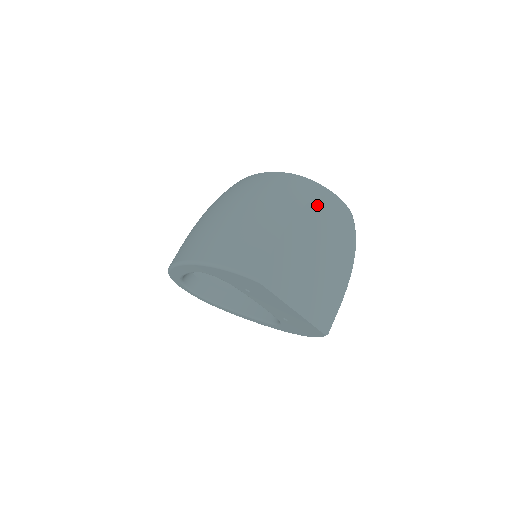
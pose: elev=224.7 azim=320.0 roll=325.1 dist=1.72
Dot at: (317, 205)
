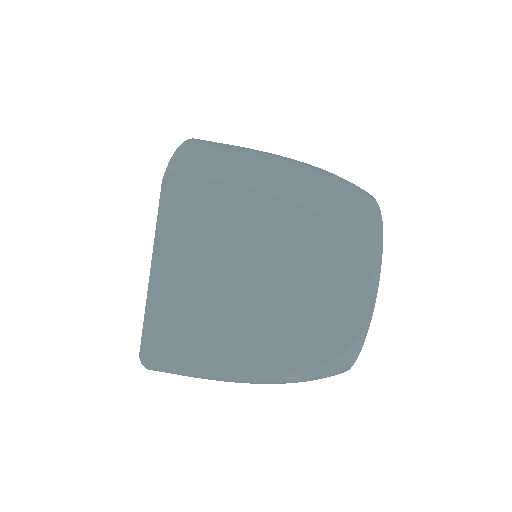
Dot at: (339, 246)
